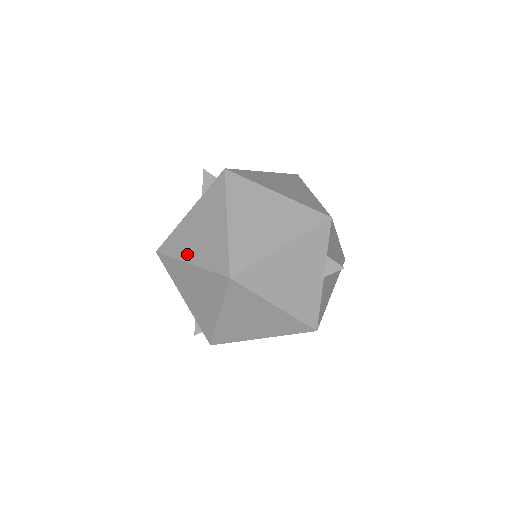
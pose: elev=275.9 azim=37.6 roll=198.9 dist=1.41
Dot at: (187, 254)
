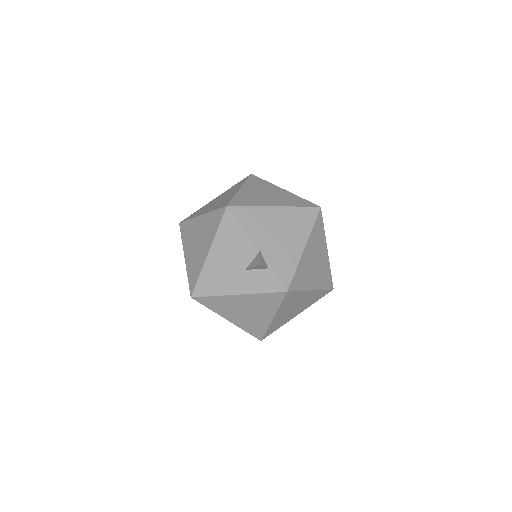
Dot at: (227, 315)
